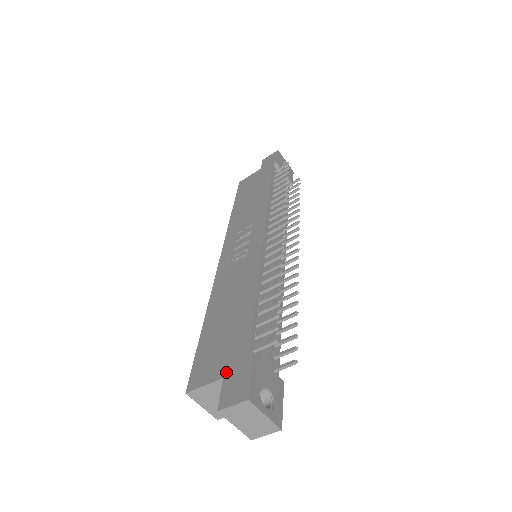
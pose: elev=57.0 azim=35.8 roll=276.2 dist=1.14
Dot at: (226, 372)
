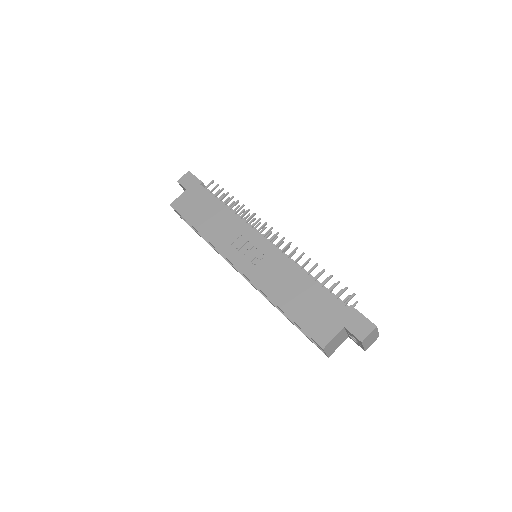
Dot at: (343, 323)
